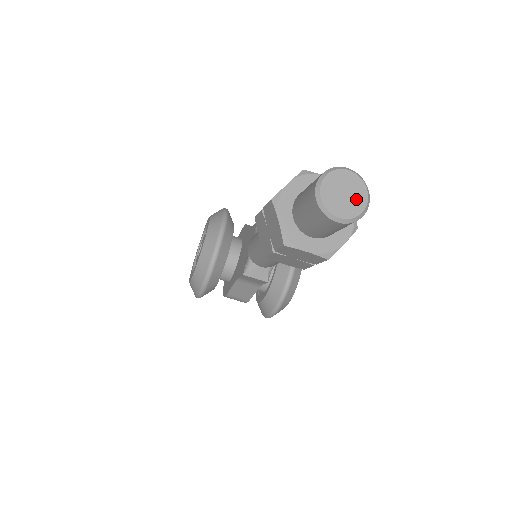
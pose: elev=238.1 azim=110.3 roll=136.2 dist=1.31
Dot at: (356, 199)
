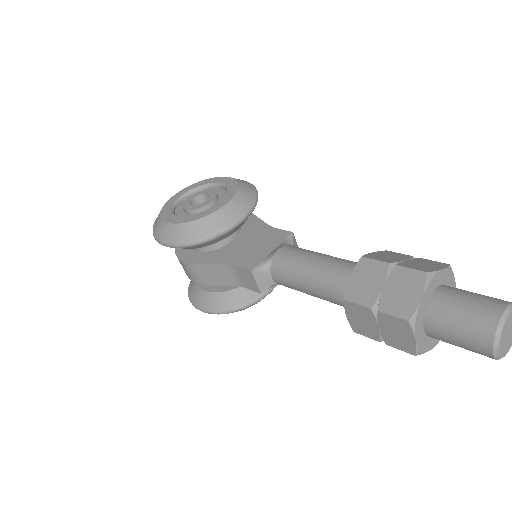
Dot at: (509, 342)
